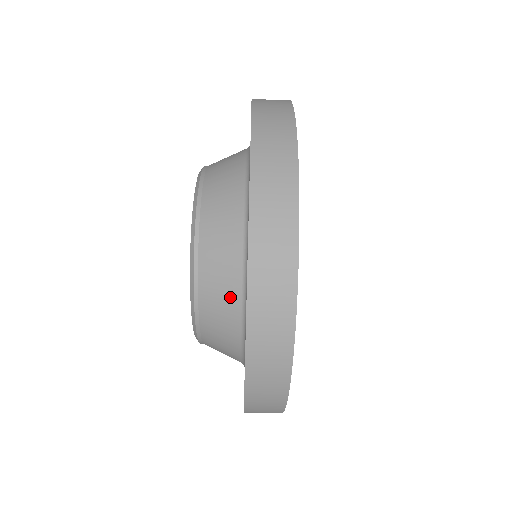
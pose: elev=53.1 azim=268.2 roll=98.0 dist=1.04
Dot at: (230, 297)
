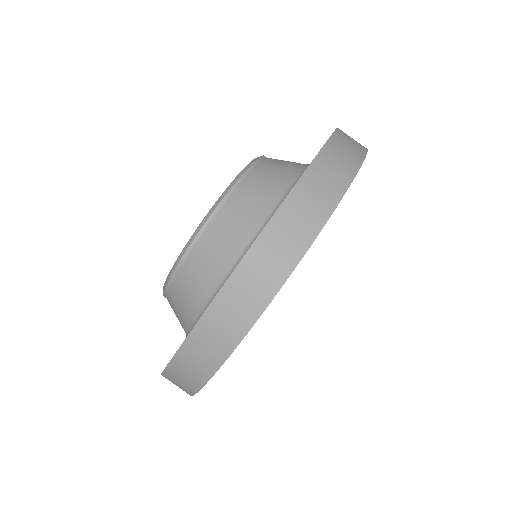
Dot at: (244, 230)
